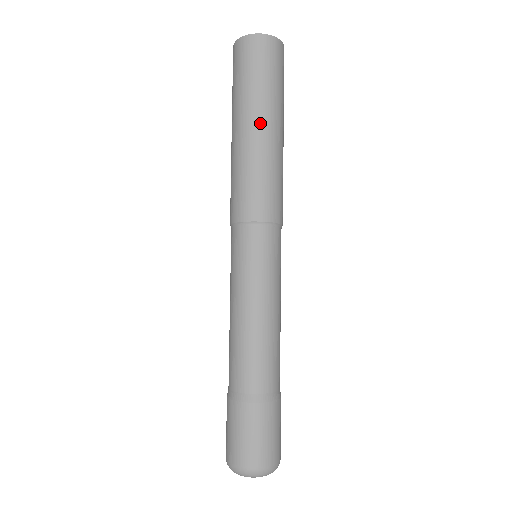
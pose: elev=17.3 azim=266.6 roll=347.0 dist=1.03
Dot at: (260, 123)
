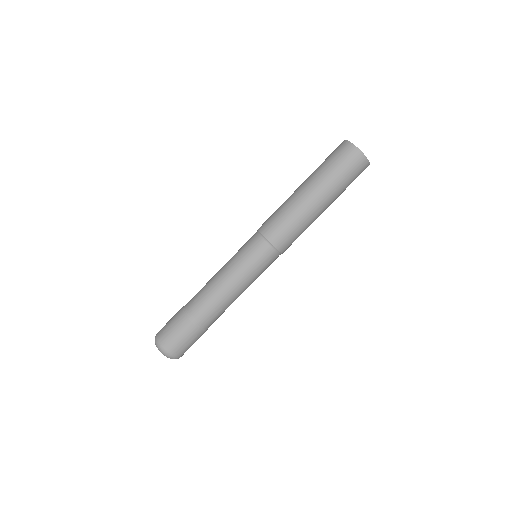
Dot at: (325, 206)
